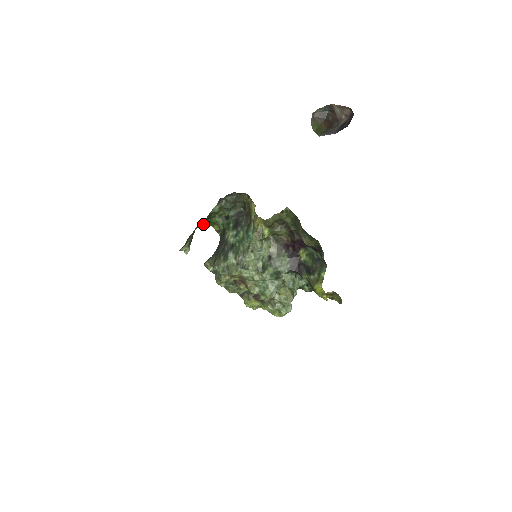
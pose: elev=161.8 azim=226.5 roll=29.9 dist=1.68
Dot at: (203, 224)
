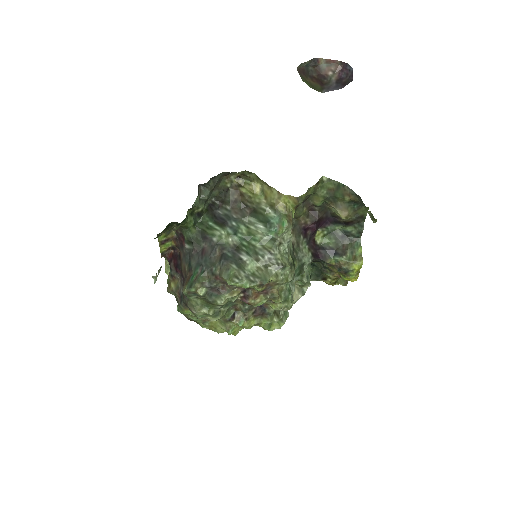
Dot at: (177, 228)
